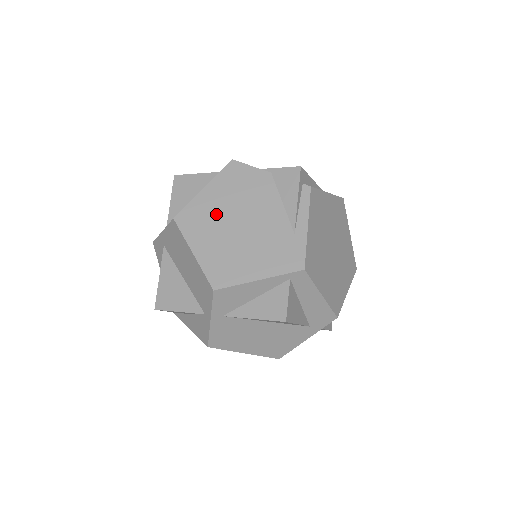
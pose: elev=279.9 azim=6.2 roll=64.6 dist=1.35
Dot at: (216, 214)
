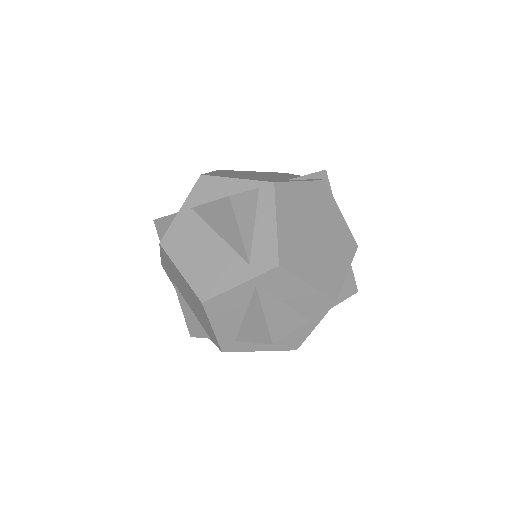
Dot at: occluded
